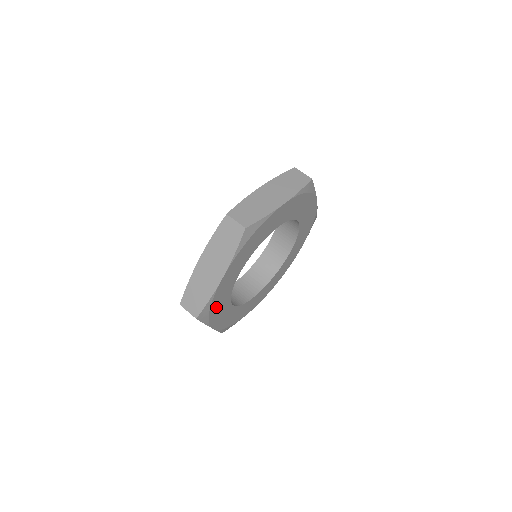
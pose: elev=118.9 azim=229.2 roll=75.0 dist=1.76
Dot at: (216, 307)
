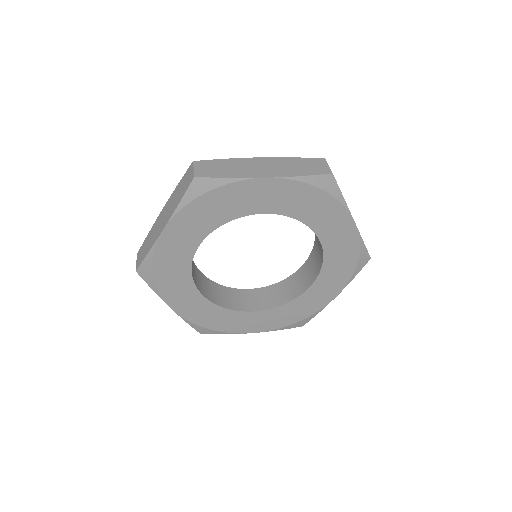
Dot at: (166, 274)
